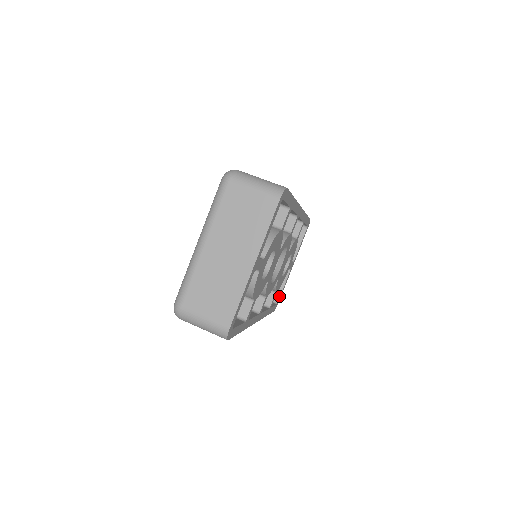
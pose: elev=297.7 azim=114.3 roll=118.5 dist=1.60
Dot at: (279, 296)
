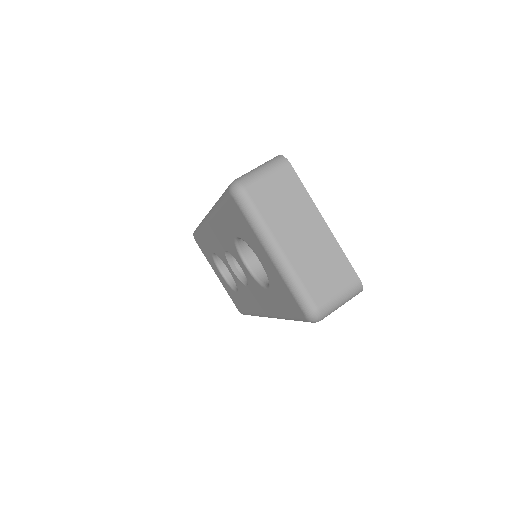
Dot at: occluded
